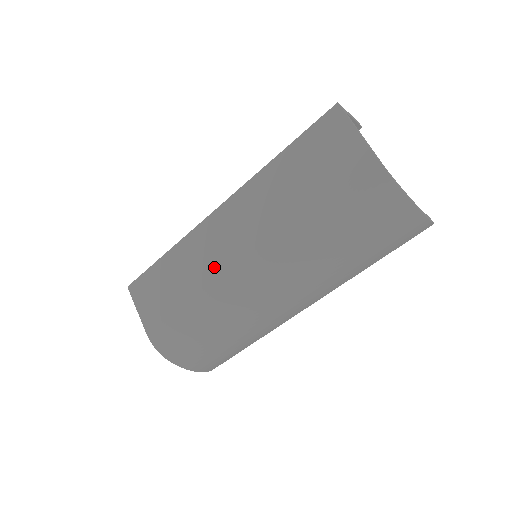
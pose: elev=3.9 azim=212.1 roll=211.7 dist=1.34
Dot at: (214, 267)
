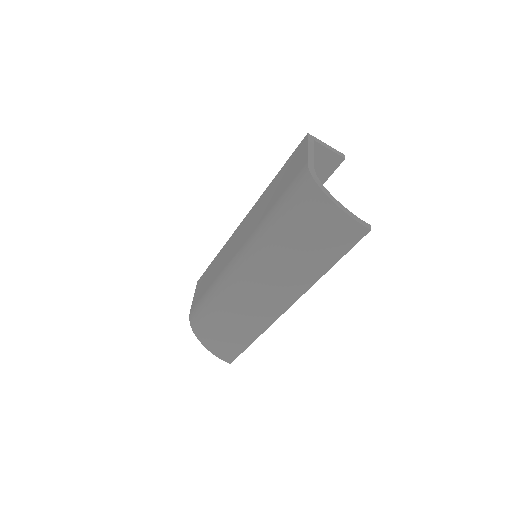
Dot at: (227, 259)
